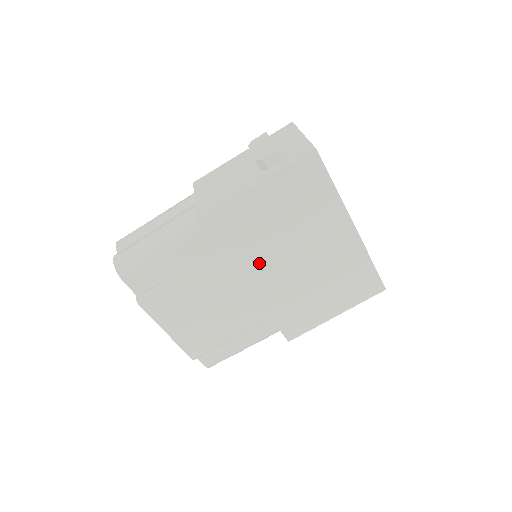
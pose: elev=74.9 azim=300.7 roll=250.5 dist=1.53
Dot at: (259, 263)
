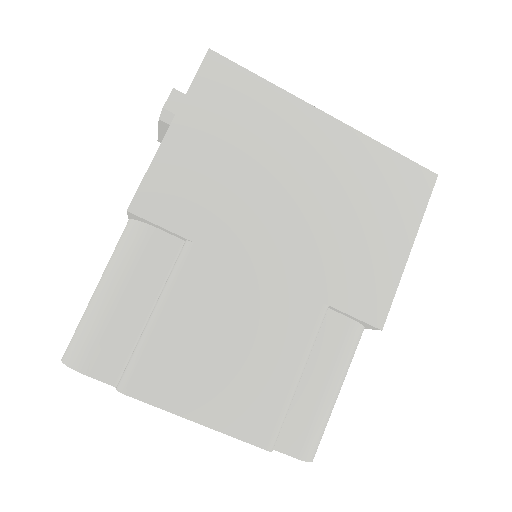
Dot at: (249, 228)
